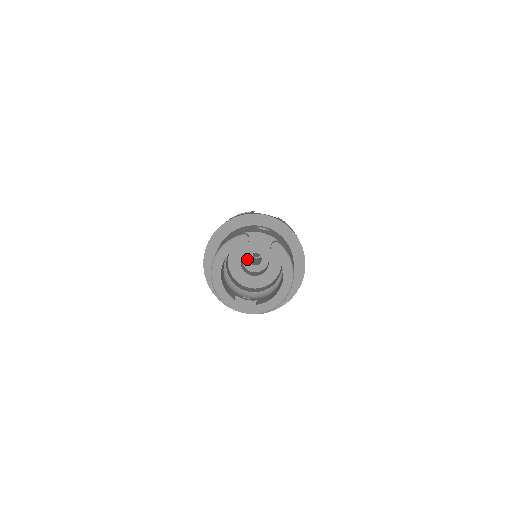
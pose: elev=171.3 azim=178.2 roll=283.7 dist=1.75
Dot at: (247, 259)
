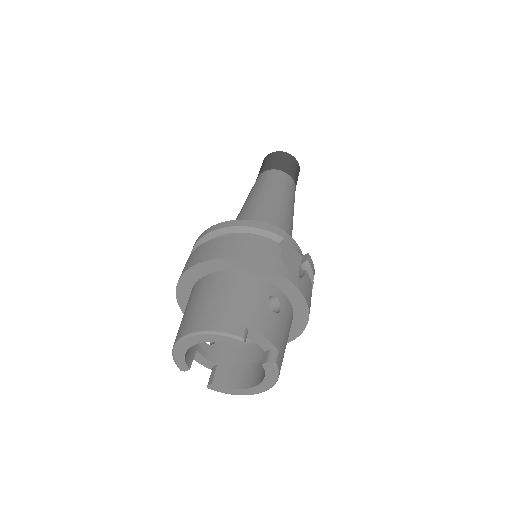
Dot at: occluded
